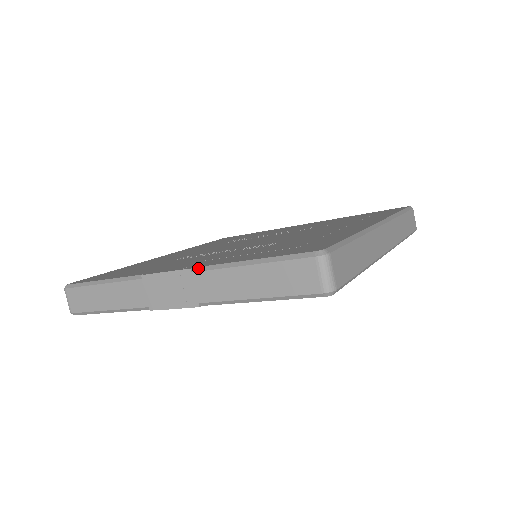
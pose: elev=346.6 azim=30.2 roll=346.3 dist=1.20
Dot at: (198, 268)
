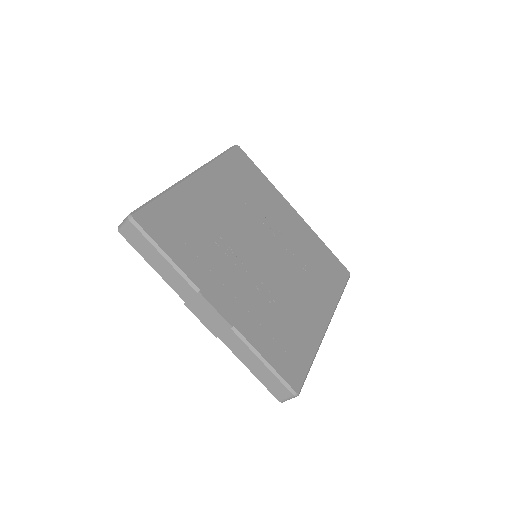
Dot at: (236, 330)
